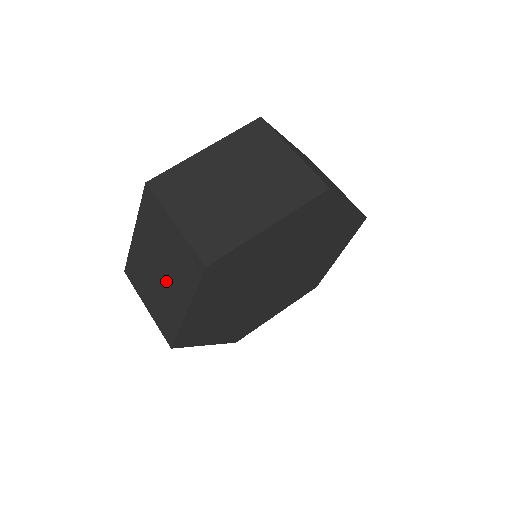
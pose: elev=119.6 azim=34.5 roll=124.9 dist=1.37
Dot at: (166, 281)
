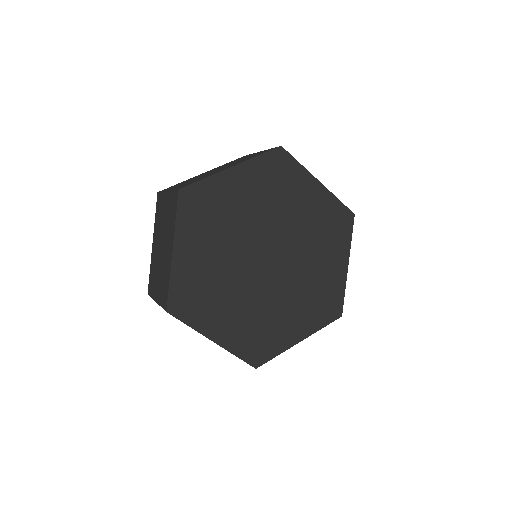
Dot at: (164, 248)
